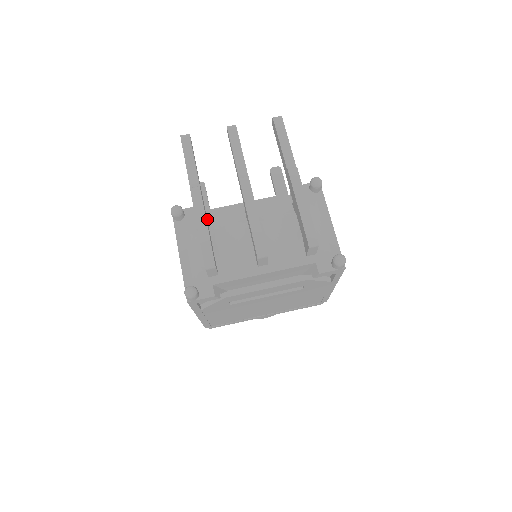
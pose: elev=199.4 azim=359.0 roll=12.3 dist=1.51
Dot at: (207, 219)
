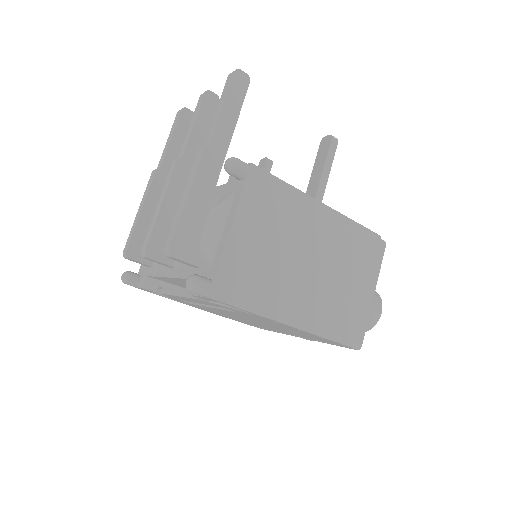
Dot at: occluded
